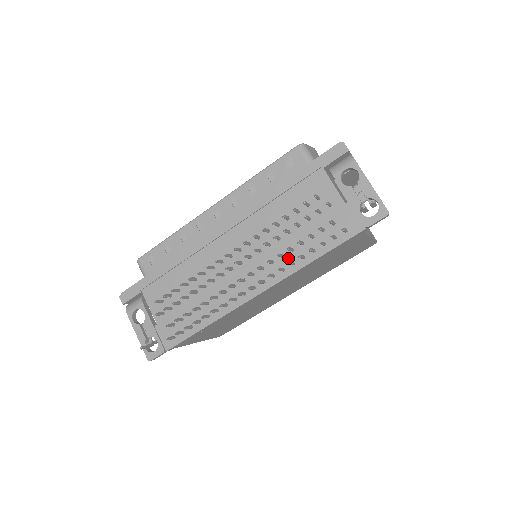
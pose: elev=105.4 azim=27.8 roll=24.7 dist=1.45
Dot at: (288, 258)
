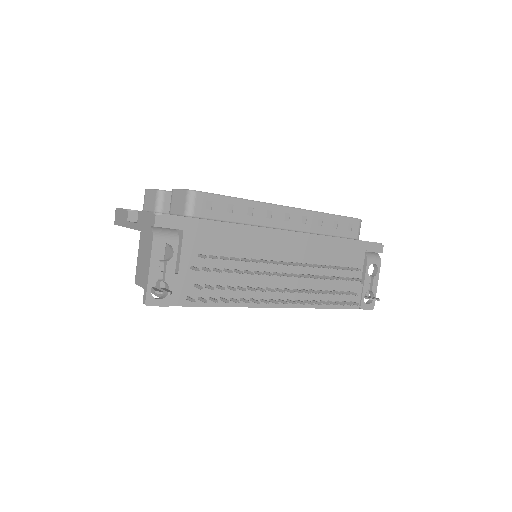
Dot at: (313, 295)
